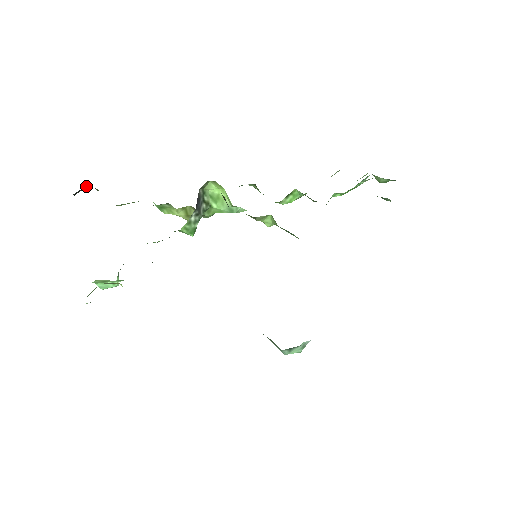
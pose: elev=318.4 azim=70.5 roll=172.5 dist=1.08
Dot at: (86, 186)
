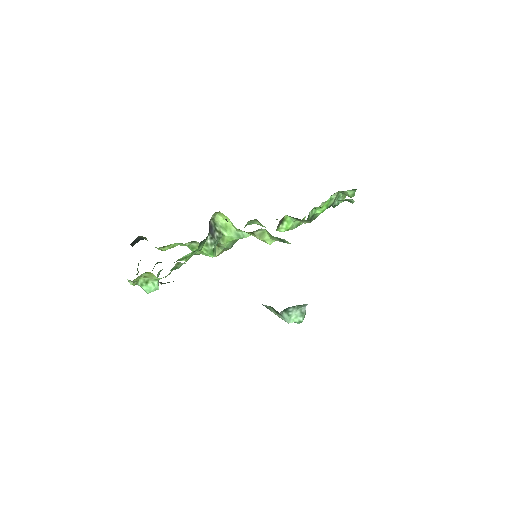
Dot at: (139, 238)
